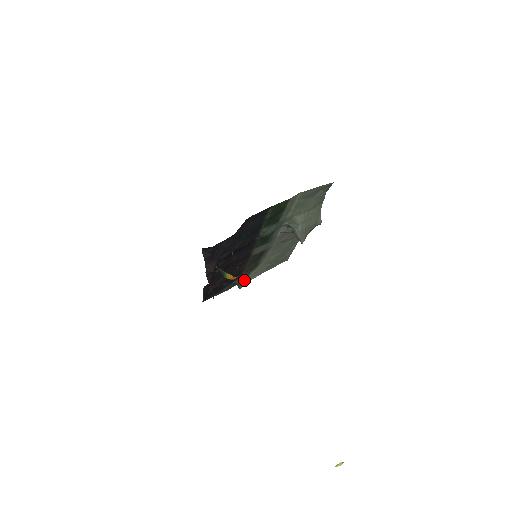
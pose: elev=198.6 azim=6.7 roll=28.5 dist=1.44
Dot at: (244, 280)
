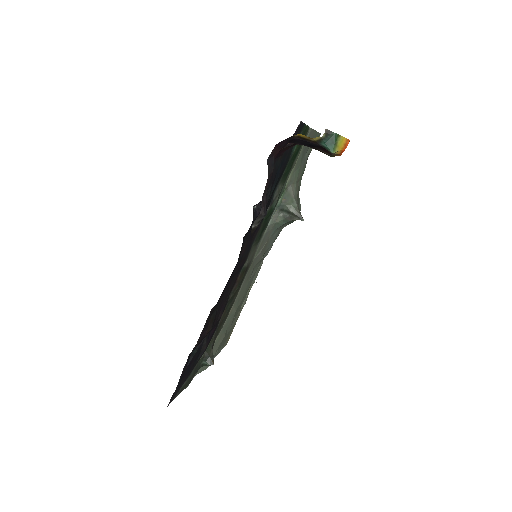
Dot at: (200, 369)
